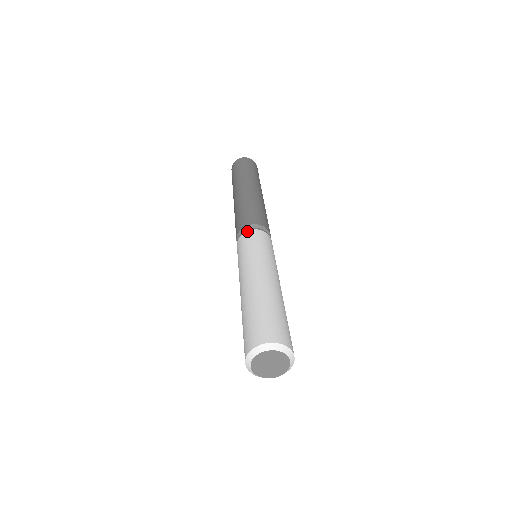
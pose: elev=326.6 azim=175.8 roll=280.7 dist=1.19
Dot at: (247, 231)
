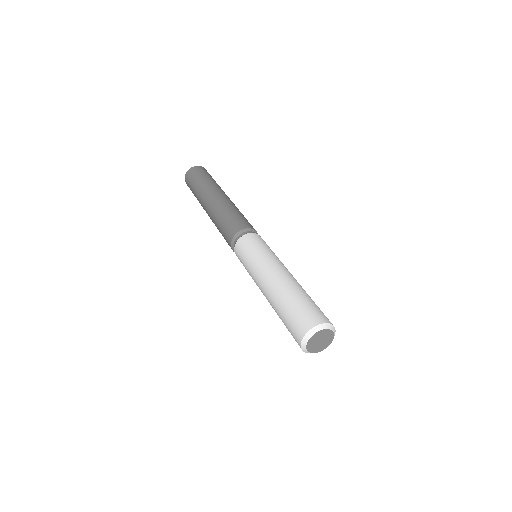
Dot at: (238, 240)
